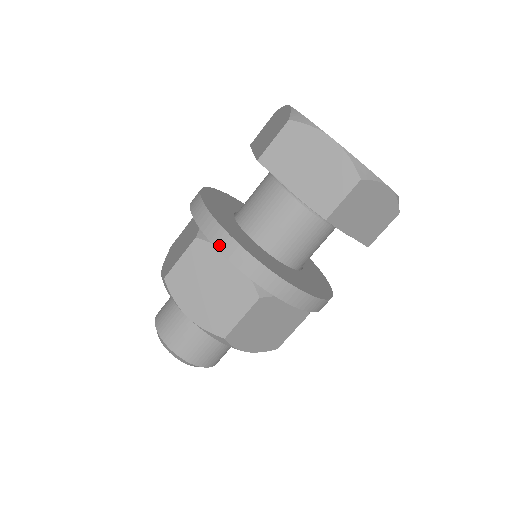
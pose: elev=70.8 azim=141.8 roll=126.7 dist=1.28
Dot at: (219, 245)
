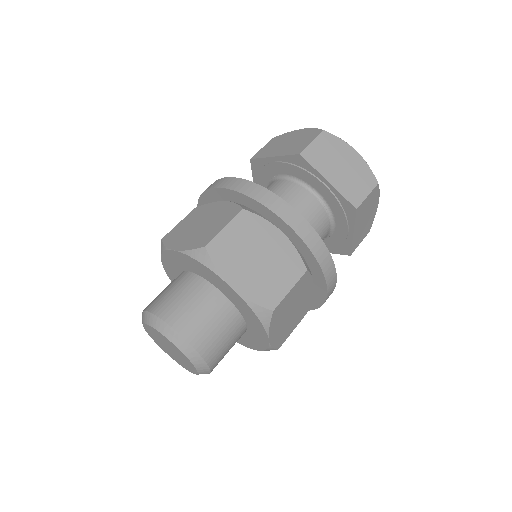
Dot at: (280, 212)
